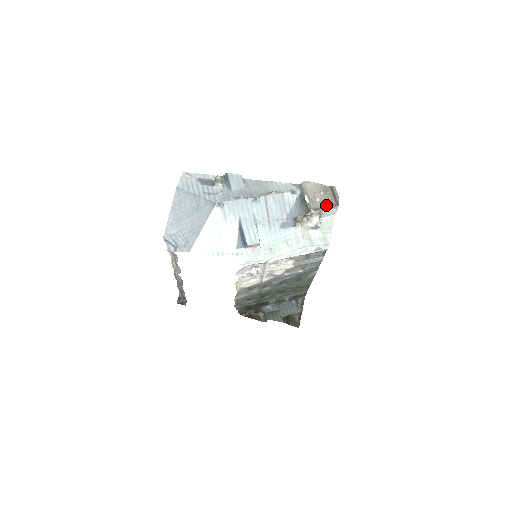
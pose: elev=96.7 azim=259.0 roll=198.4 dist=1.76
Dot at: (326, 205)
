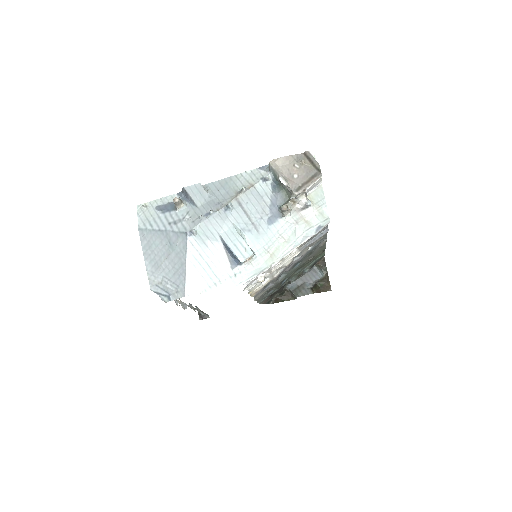
Dot at: (307, 179)
